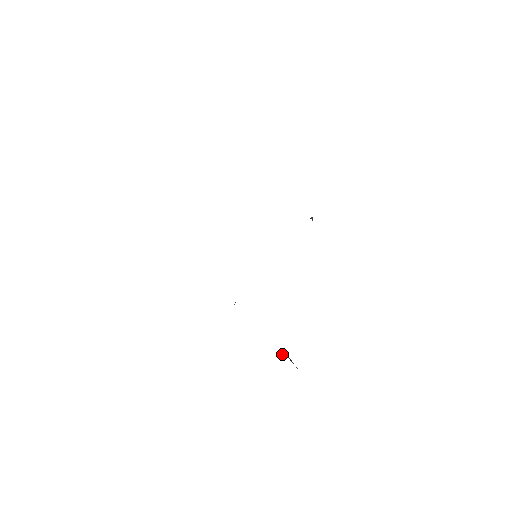
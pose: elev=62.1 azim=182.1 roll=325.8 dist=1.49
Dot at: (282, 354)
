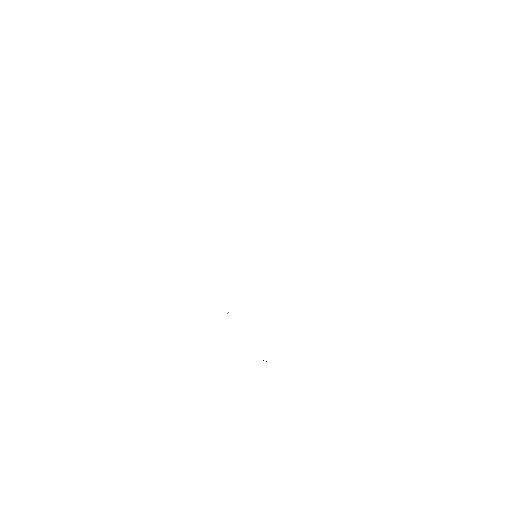
Dot at: occluded
